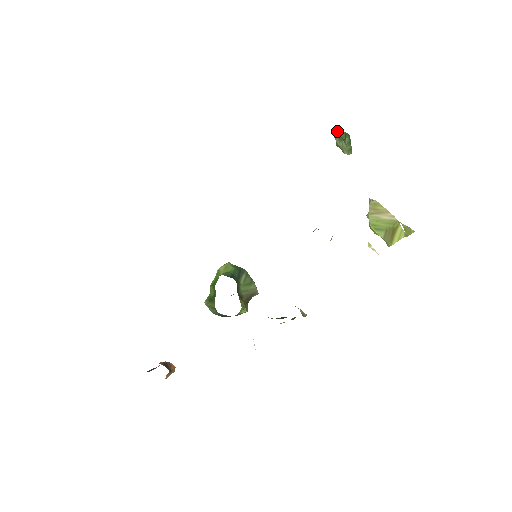
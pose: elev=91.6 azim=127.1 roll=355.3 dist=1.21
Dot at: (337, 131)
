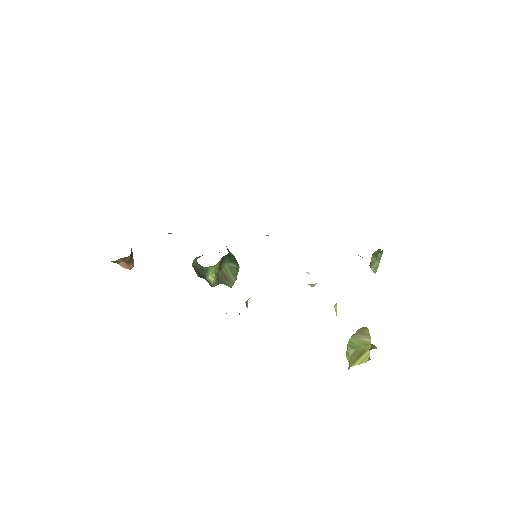
Dot at: (377, 250)
